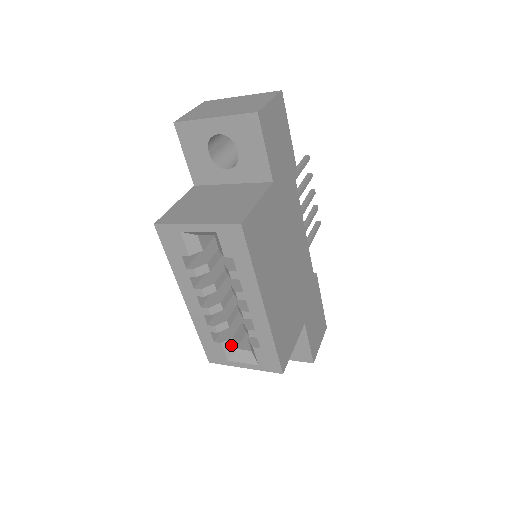
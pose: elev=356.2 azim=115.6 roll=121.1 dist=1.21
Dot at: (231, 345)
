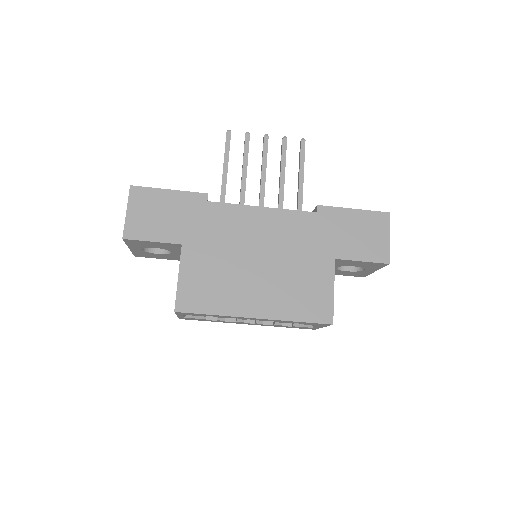
Dot at: occluded
